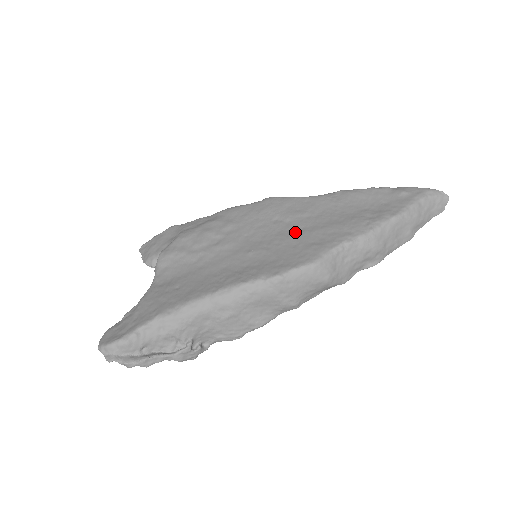
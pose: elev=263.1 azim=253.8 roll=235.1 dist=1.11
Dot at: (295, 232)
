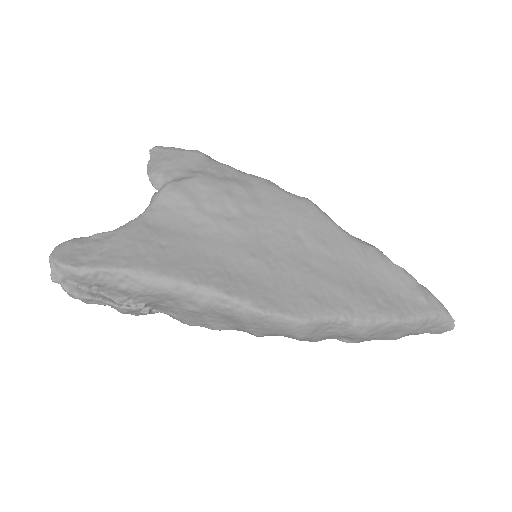
Dot at: (306, 267)
